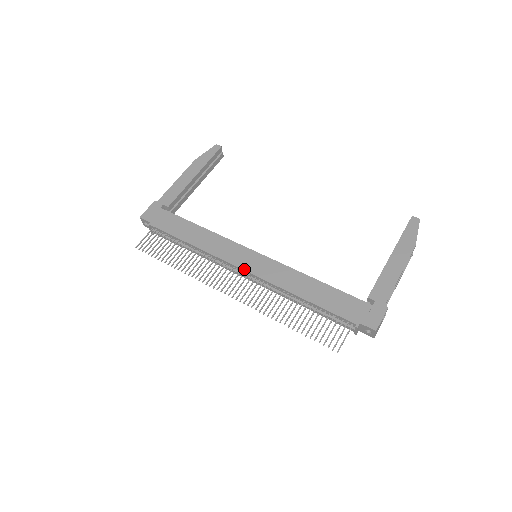
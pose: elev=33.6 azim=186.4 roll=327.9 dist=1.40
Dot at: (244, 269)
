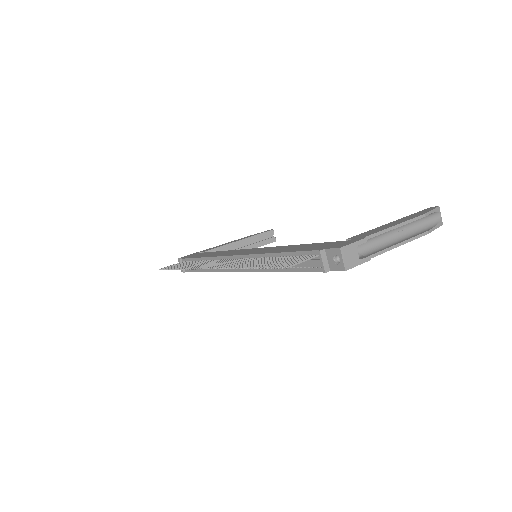
Dot at: (235, 255)
